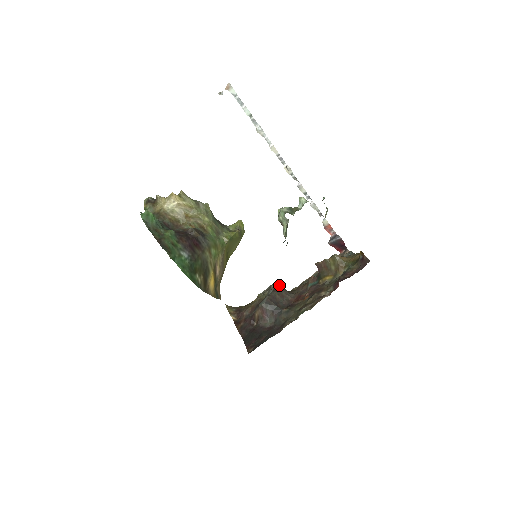
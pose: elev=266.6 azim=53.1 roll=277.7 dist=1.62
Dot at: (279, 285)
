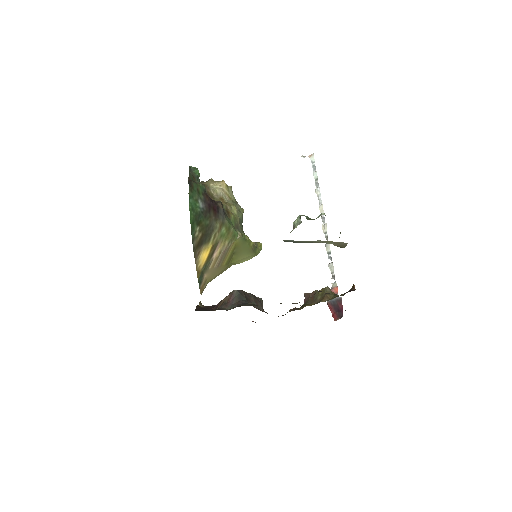
Dot at: (260, 299)
